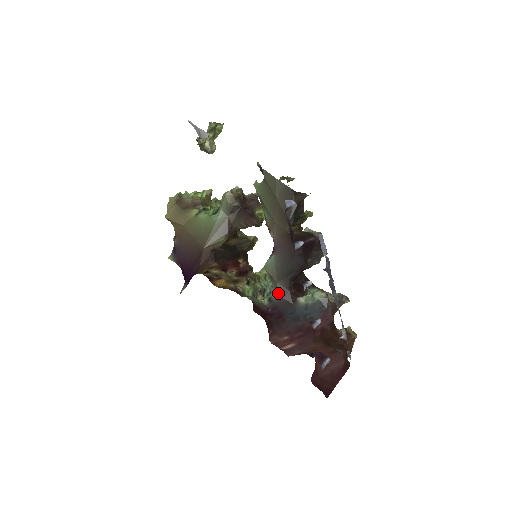
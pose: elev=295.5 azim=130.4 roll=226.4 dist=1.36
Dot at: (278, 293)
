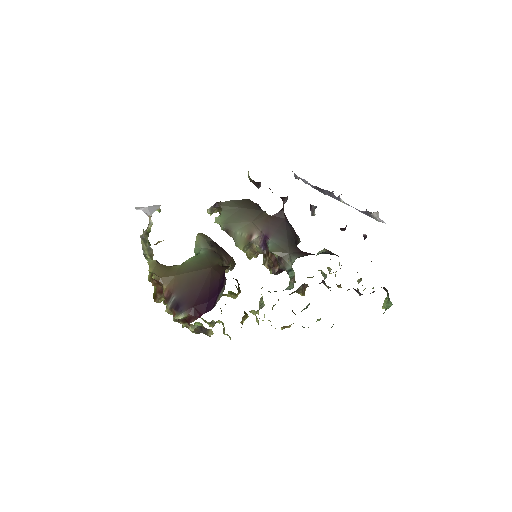
Dot at: (297, 256)
